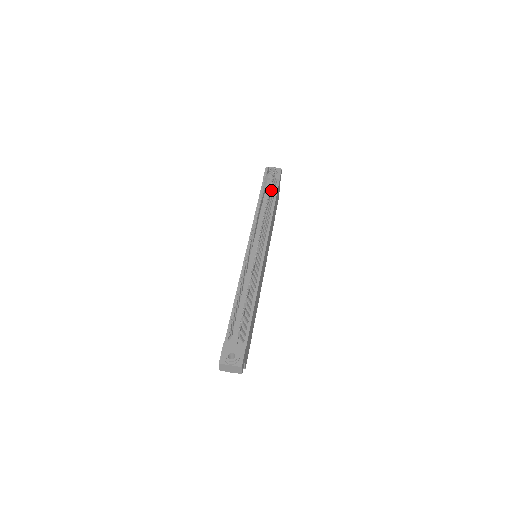
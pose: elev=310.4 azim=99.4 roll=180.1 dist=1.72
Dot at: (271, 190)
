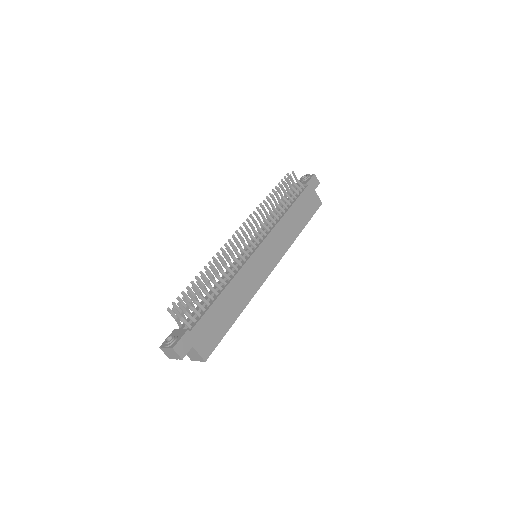
Dot at: (295, 195)
